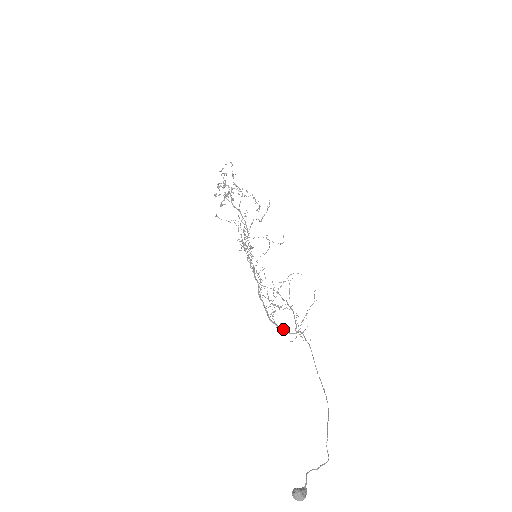
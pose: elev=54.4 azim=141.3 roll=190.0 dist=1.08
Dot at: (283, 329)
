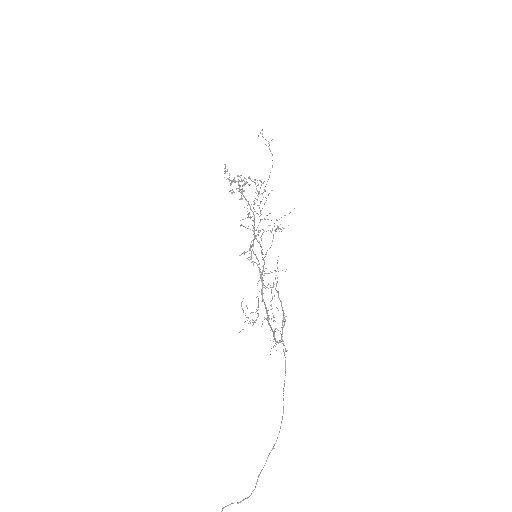
Dot at: occluded
